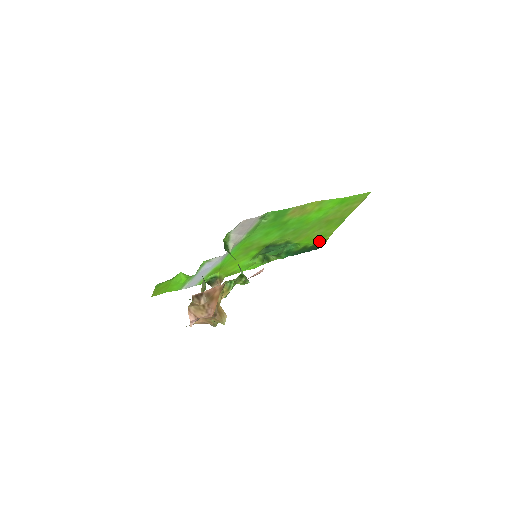
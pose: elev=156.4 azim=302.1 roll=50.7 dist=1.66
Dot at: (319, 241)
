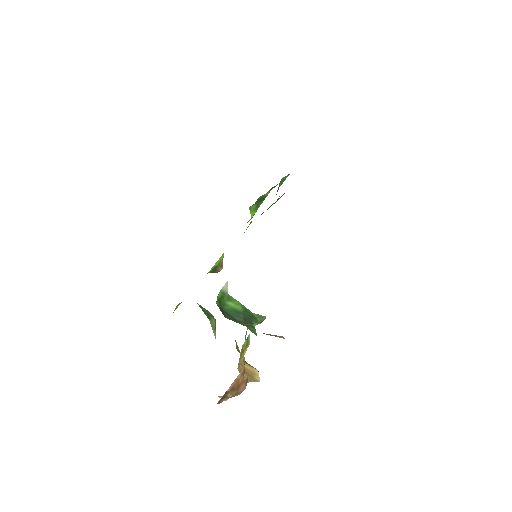
Dot at: occluded
